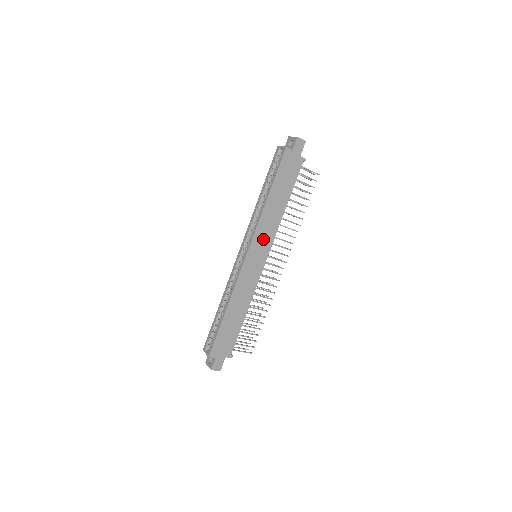
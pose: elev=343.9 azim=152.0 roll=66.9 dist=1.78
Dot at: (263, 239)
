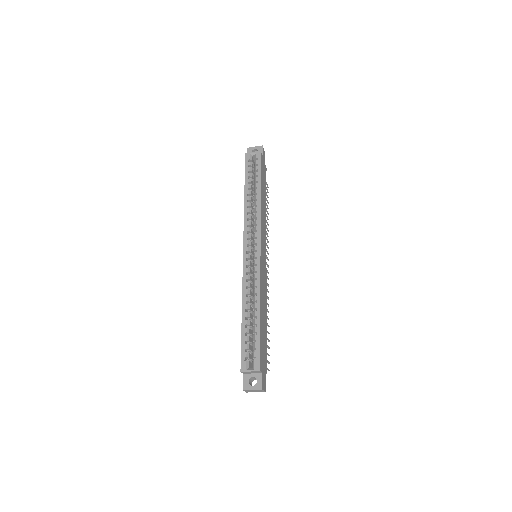
Dot at: (263, 235)
